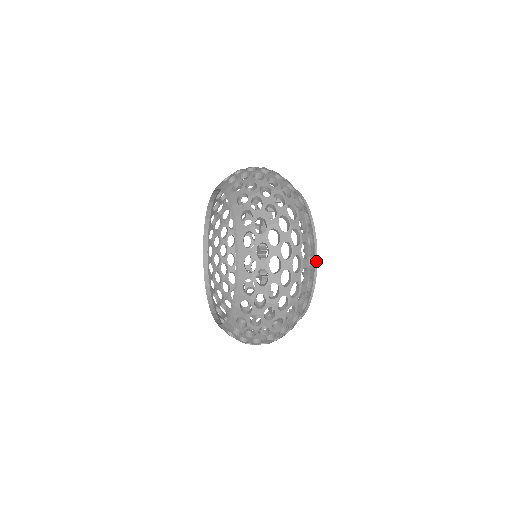
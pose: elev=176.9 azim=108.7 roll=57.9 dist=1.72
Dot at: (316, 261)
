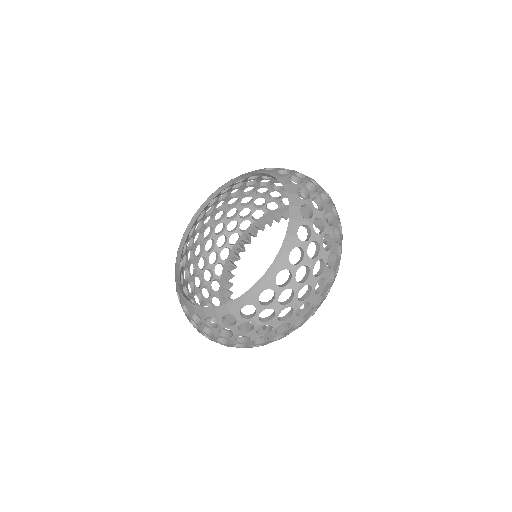
Dot at: occluded
